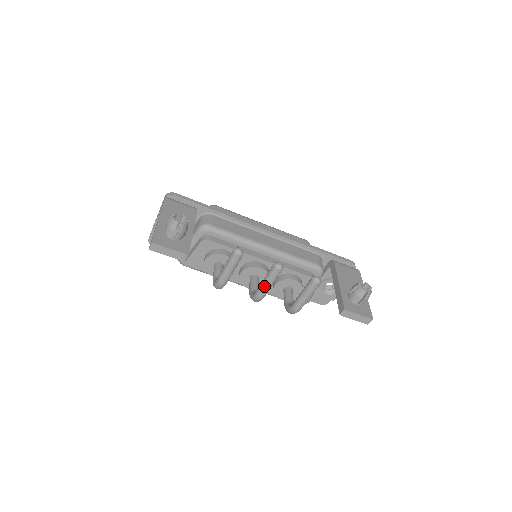
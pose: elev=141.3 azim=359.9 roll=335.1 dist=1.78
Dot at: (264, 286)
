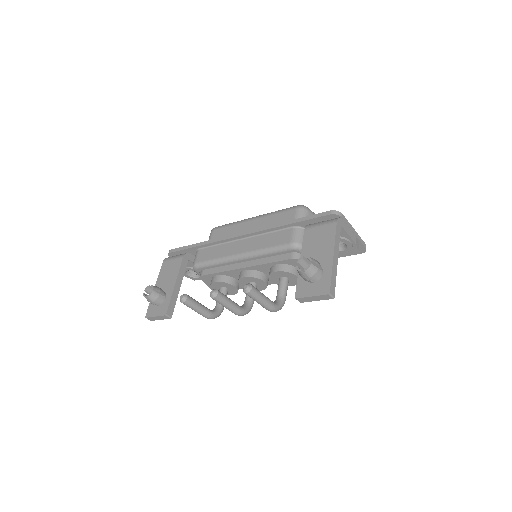
Dot at: occluded
